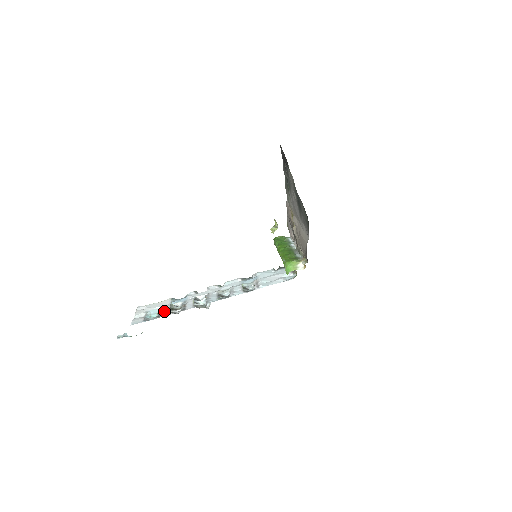
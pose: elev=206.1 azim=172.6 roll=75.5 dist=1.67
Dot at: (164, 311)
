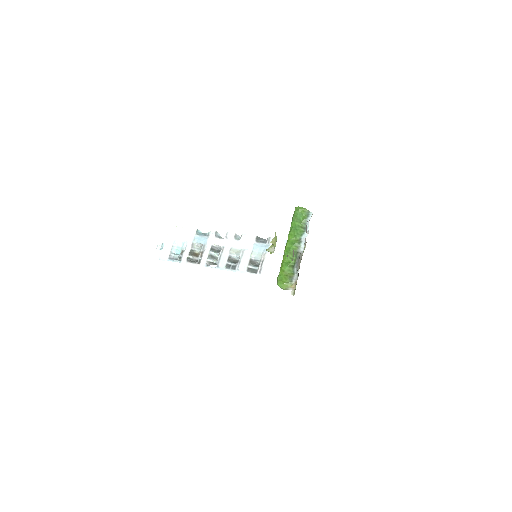
Dot at: (185, 254)
